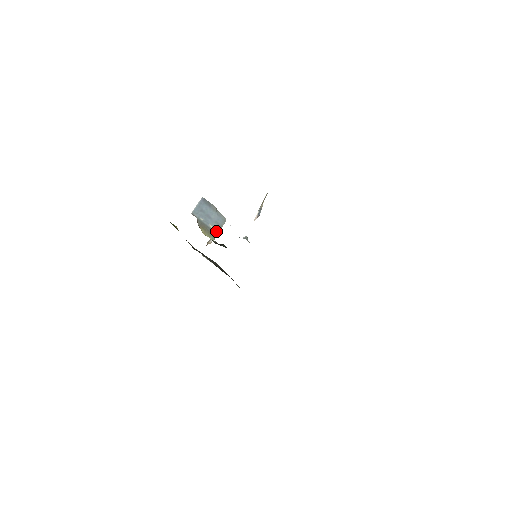
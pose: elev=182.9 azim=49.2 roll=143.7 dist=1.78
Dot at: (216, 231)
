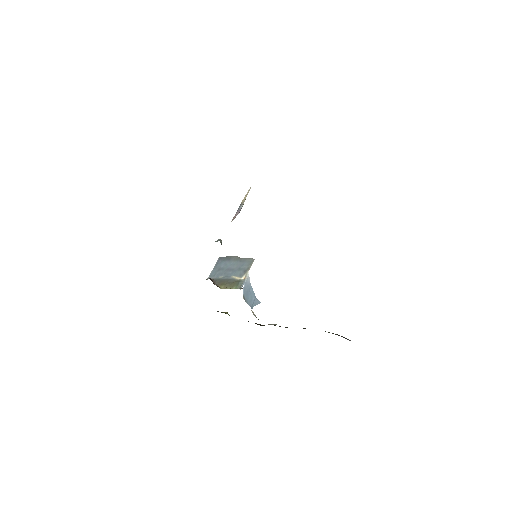
Dot at: (242, 278)
